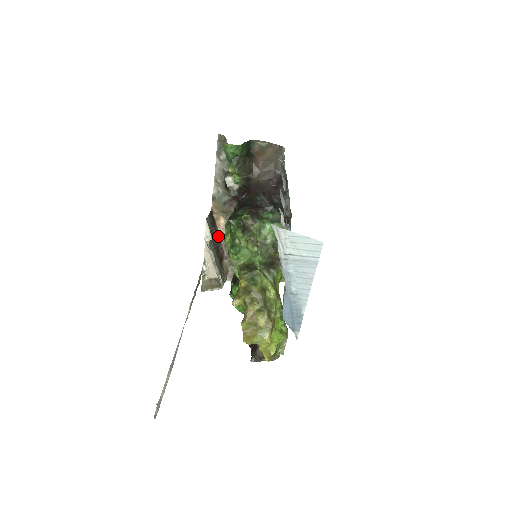
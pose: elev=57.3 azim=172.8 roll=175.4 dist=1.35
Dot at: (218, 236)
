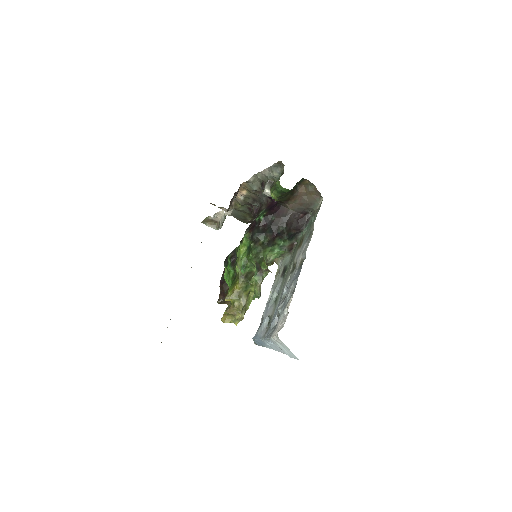
Dot at: occluded
